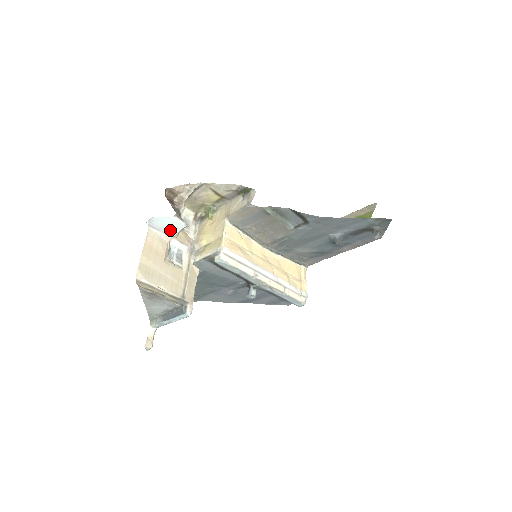
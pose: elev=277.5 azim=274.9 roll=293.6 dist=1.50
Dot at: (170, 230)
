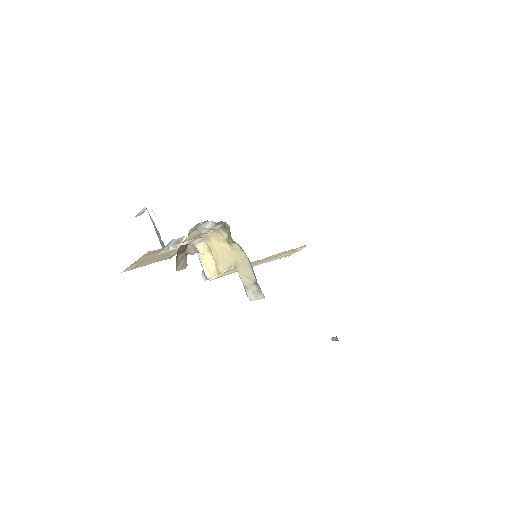
Dot at: occluded
